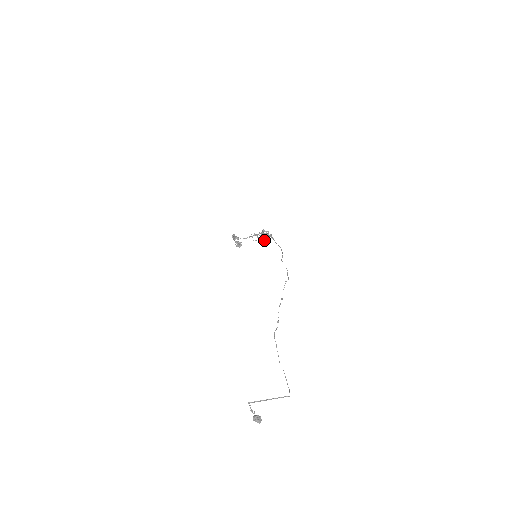
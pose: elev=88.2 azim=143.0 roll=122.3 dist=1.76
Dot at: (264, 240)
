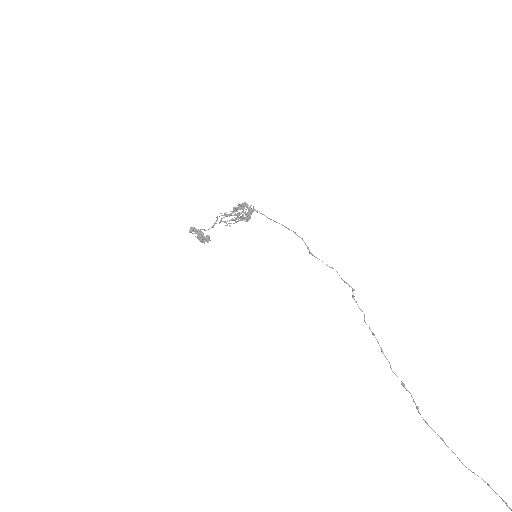
Dot at: occluded
